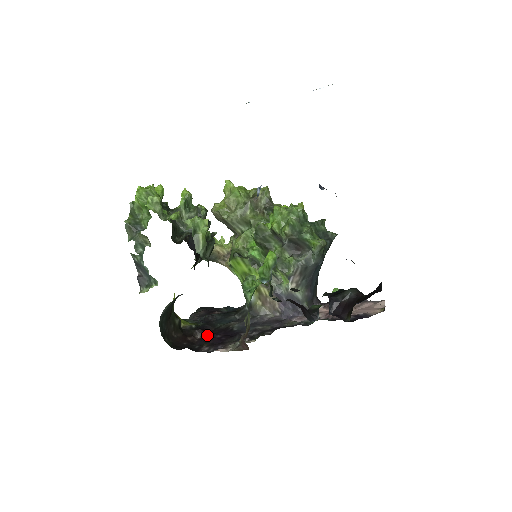
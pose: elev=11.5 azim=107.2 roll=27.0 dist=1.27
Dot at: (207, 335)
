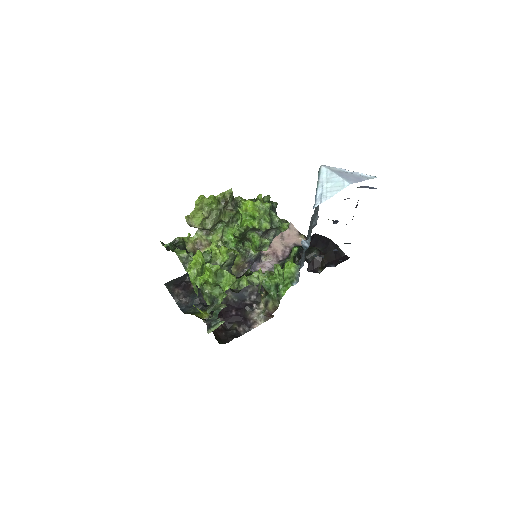
Dot at: (224, 316)
